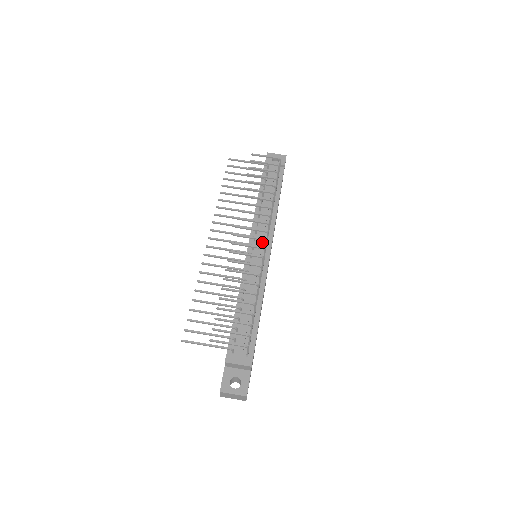
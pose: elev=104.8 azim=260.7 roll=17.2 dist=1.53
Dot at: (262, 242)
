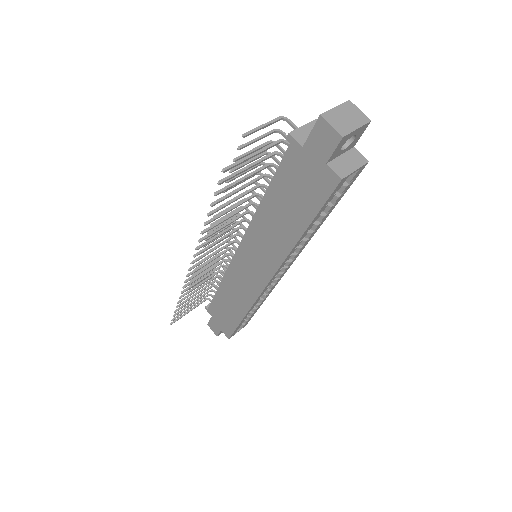
Dot at: occluded
